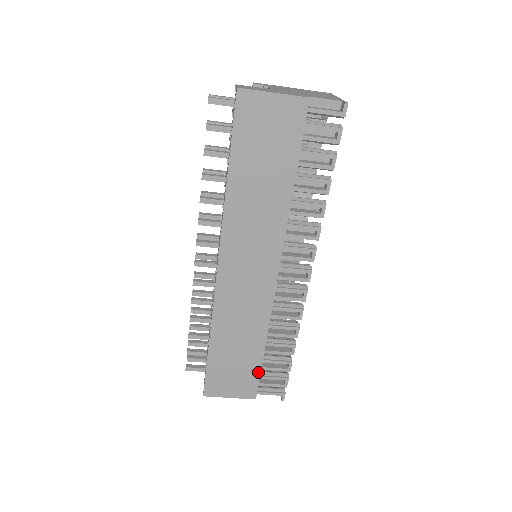
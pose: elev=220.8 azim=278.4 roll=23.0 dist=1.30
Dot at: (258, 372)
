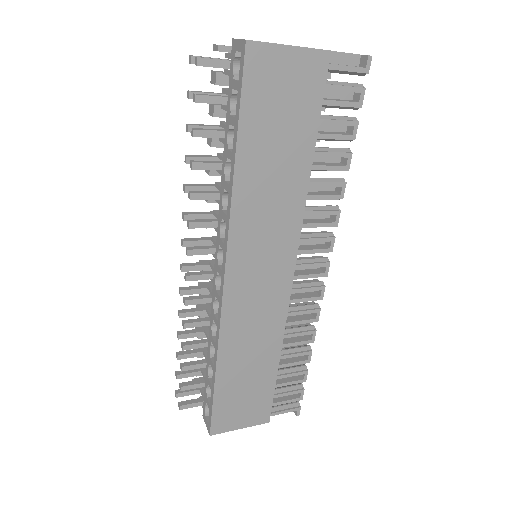
Dot at: (272, 391)
